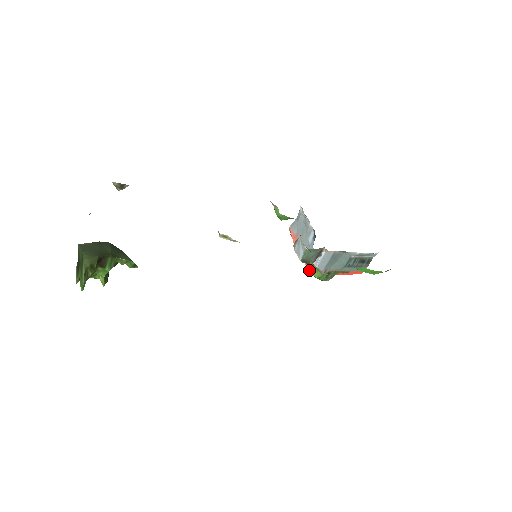
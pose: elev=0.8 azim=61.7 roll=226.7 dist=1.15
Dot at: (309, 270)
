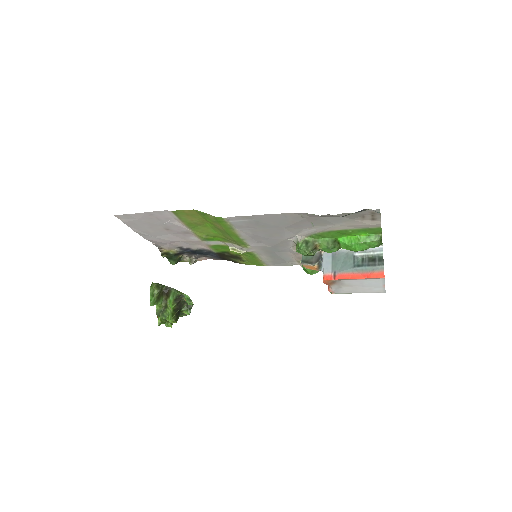
Dot at: (323, 280)
